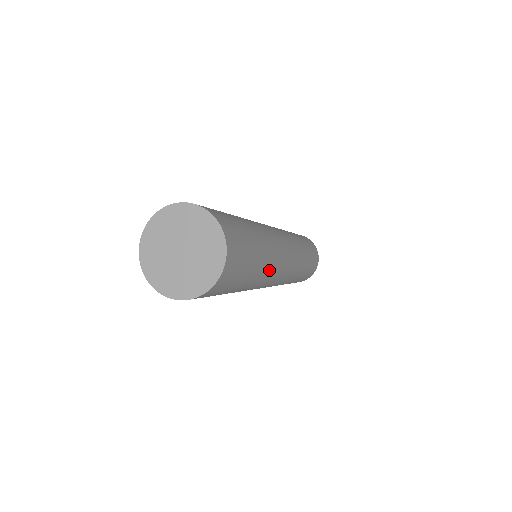
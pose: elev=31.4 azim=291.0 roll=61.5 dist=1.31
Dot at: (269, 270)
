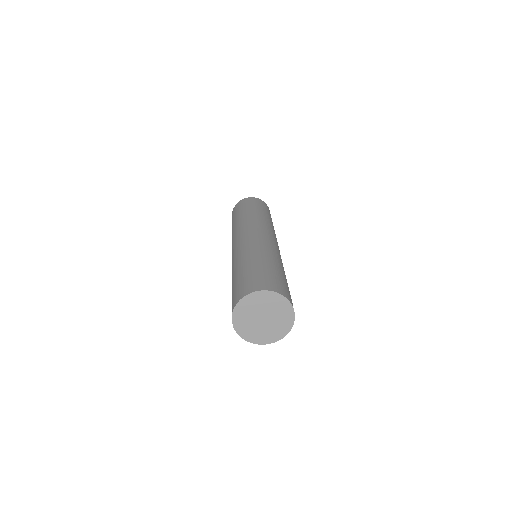
Dot at: occluded
